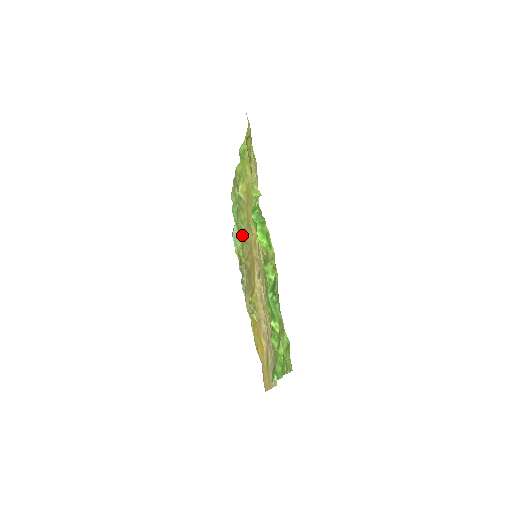
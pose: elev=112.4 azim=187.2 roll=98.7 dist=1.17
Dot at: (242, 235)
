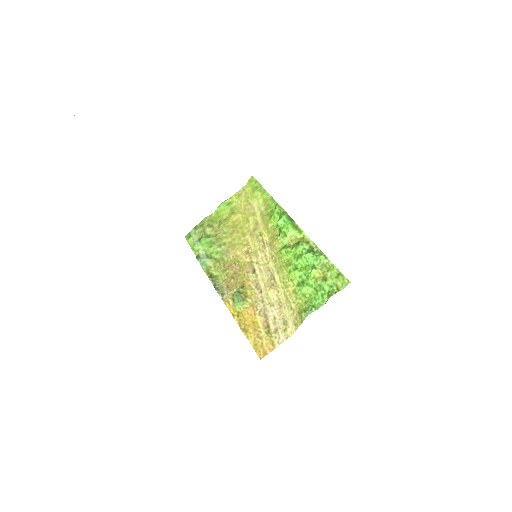
Dot at: (217, 256)
